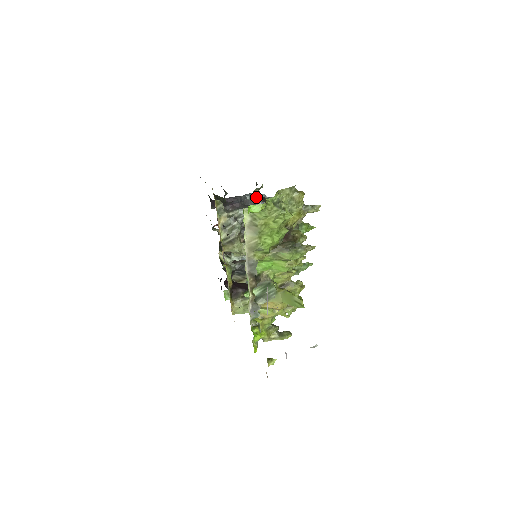
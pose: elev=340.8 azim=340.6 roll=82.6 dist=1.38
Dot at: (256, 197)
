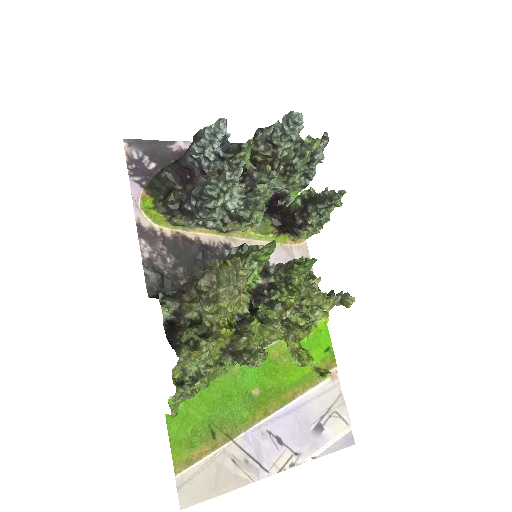
Dot at: (202, 145)
